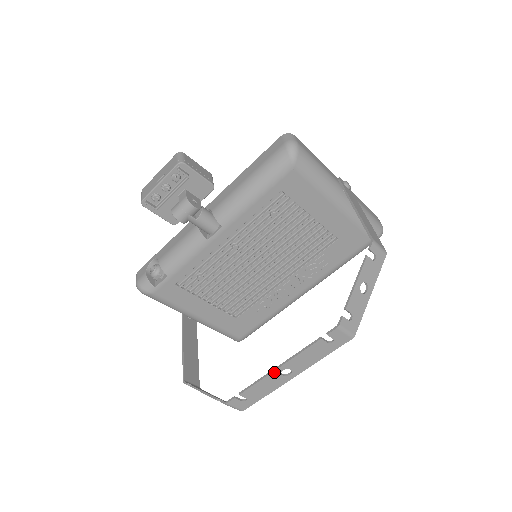
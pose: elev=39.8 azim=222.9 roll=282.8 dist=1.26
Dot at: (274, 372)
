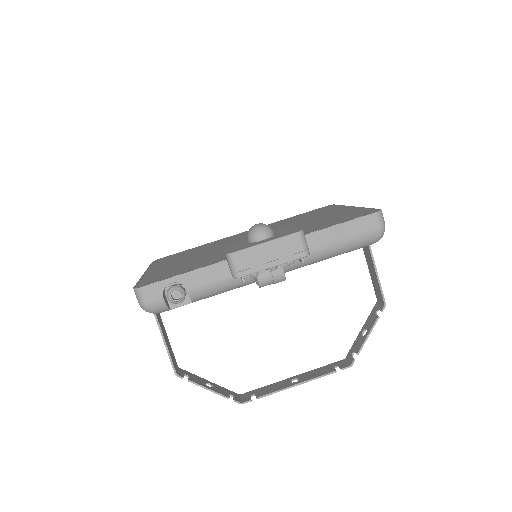
Dot at: (291, 387)
